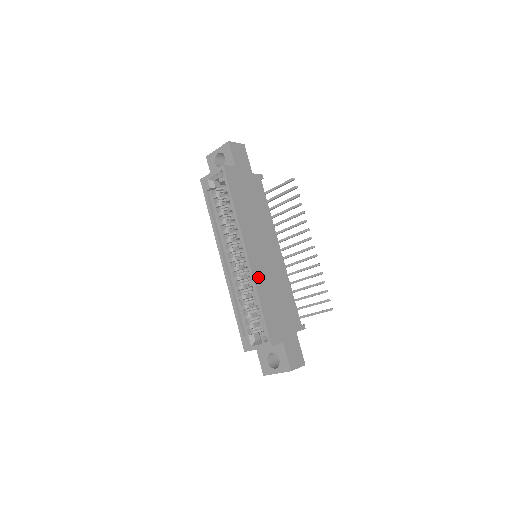
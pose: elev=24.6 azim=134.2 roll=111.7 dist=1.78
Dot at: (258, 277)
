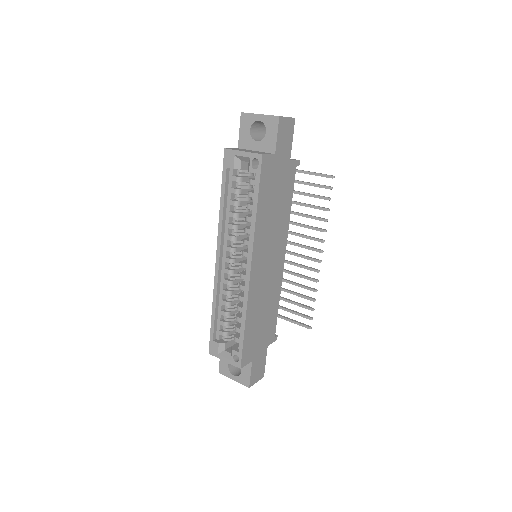
Dot at: (252, 296)
